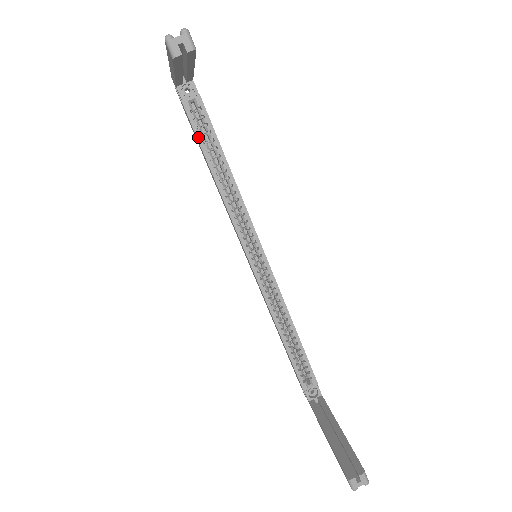
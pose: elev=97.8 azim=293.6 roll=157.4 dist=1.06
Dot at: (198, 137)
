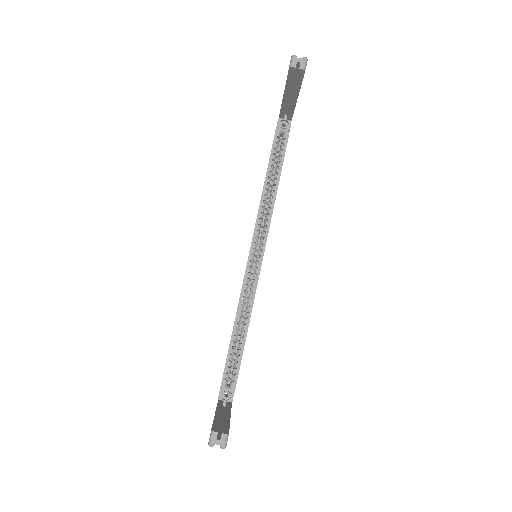
Dot at: (272, 154)
